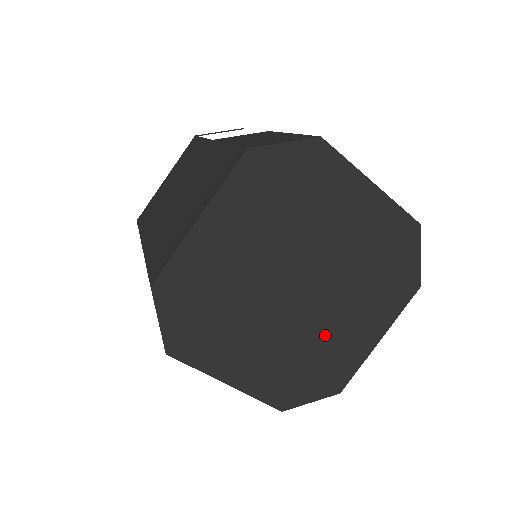
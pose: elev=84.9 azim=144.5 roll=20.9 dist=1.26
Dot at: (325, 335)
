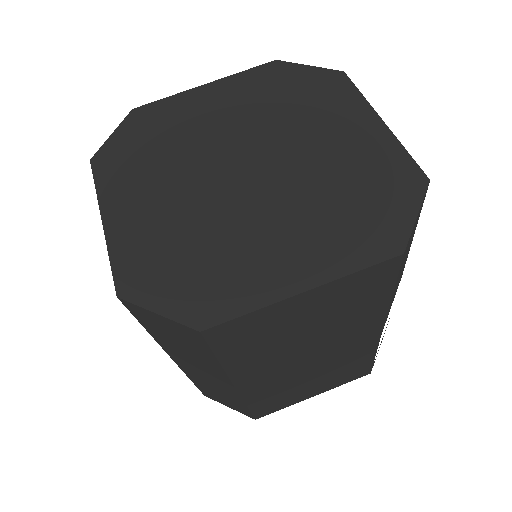
Dot at: (236, 236)
